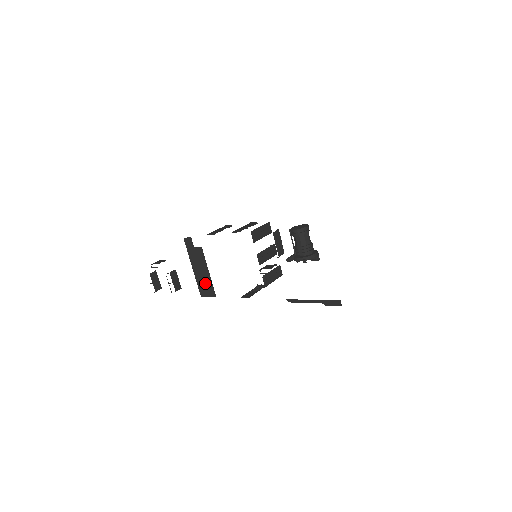
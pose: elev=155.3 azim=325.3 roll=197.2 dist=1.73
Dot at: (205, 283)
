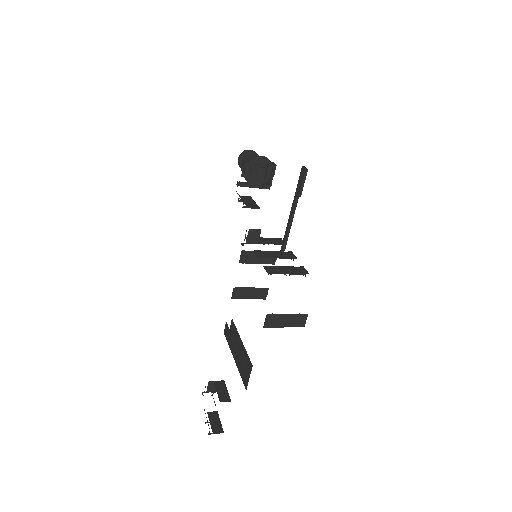
Dot at: (243, 361)
